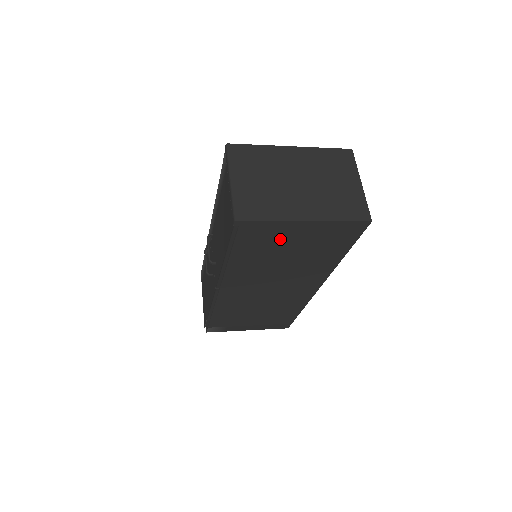
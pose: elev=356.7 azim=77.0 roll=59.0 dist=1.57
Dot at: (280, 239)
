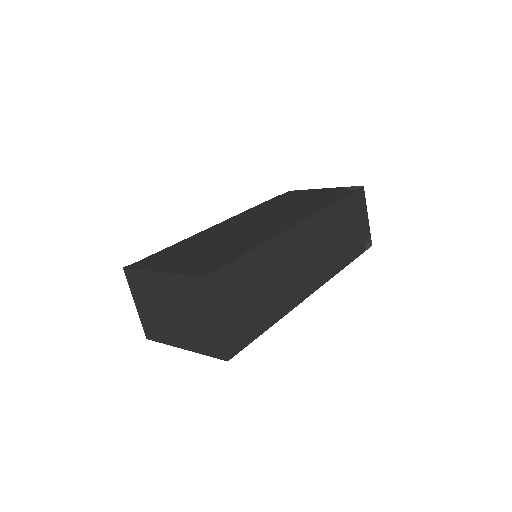
Dot at: occluded
